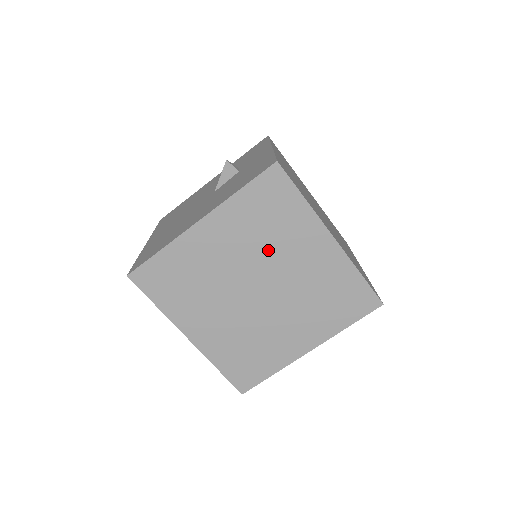
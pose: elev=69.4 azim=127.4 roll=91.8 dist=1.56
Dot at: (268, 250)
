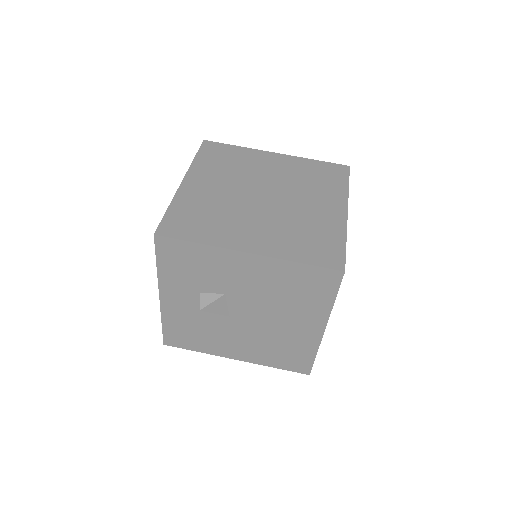
Dot at: (298, 187)
